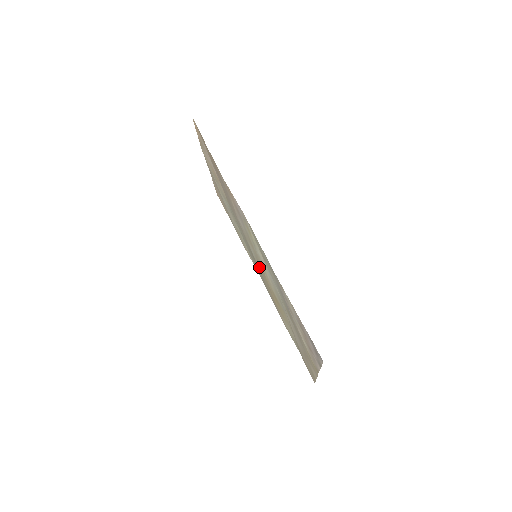
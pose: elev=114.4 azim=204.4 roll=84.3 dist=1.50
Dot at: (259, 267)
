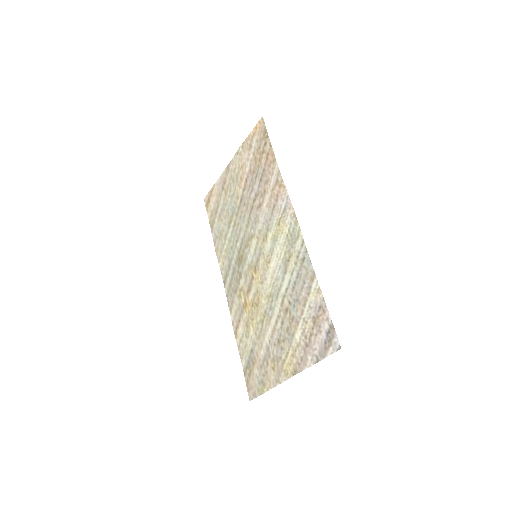
Dot at: (248, 269)
